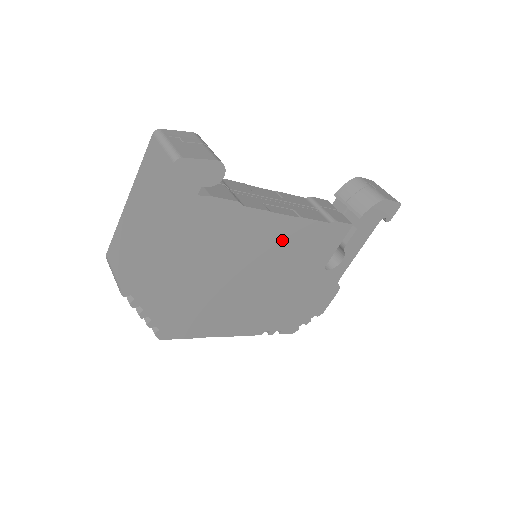
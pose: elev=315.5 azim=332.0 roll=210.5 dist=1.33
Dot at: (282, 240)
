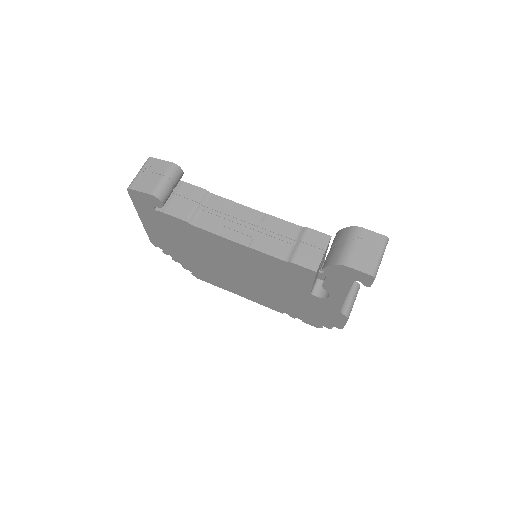
Dot at: (245, 257)
